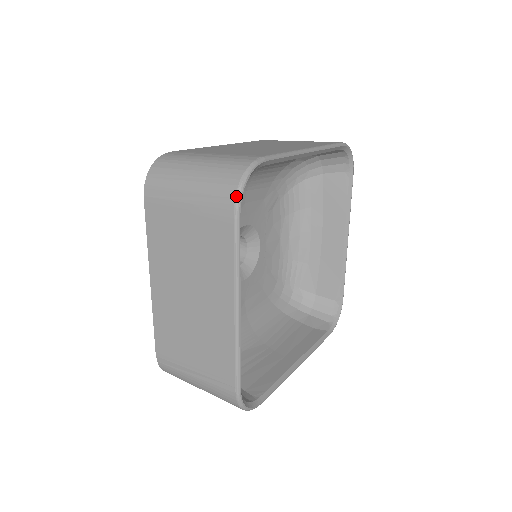
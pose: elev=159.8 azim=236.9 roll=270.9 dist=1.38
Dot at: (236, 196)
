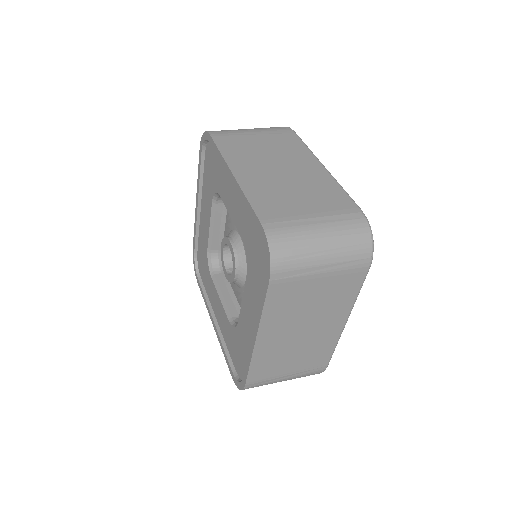
Dot at: (372, 256)
